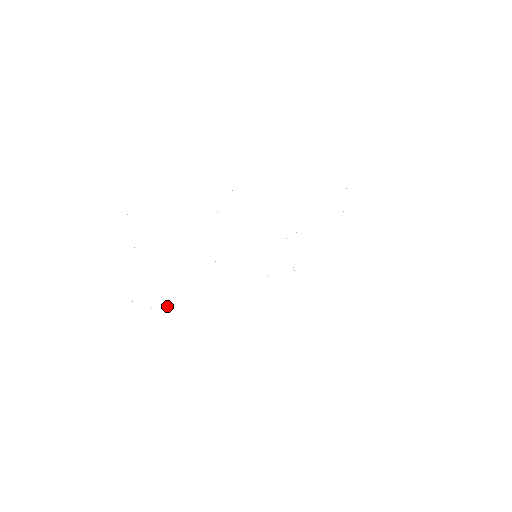
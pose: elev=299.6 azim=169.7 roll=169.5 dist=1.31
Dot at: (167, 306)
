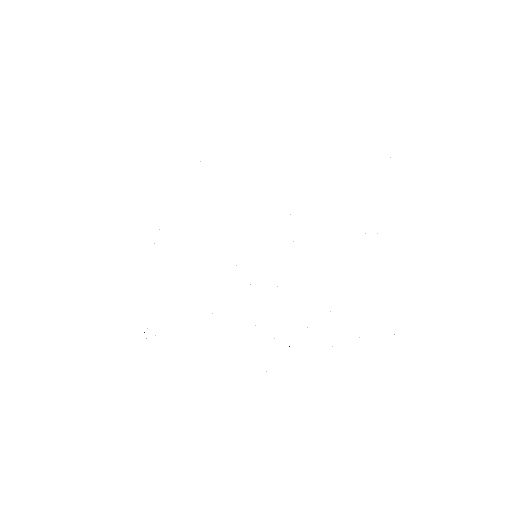
Dot at: occluded
